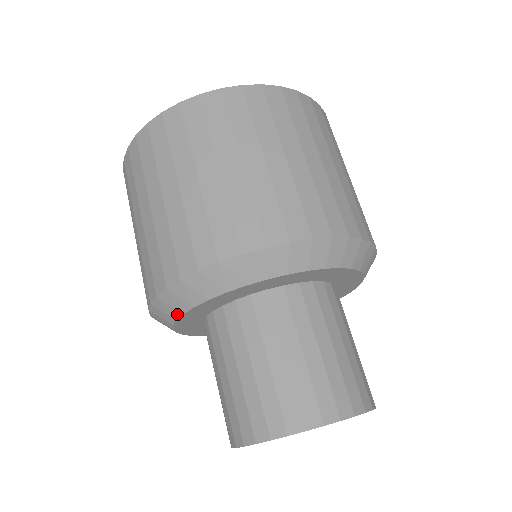
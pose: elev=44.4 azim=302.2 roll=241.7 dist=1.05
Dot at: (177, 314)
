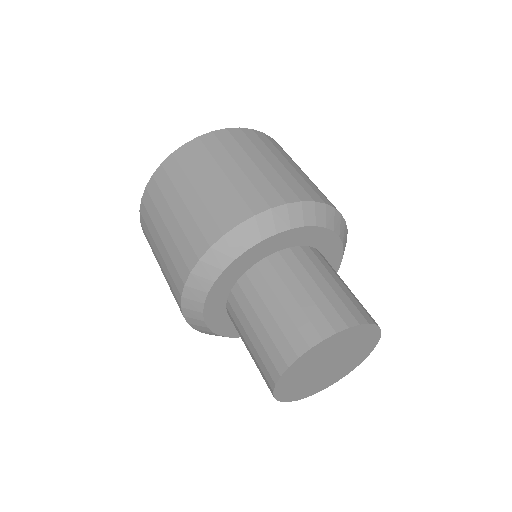
Dot at: (203, 296)
